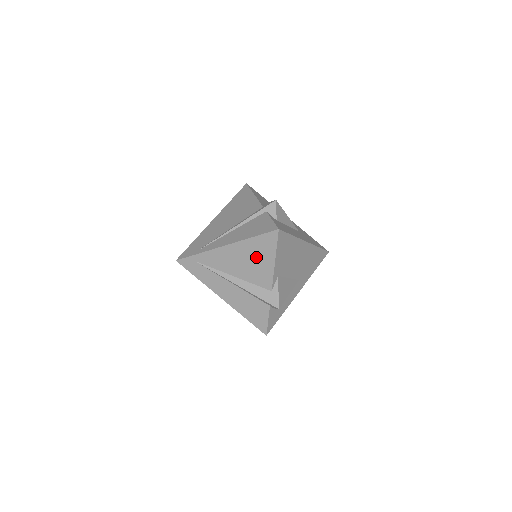
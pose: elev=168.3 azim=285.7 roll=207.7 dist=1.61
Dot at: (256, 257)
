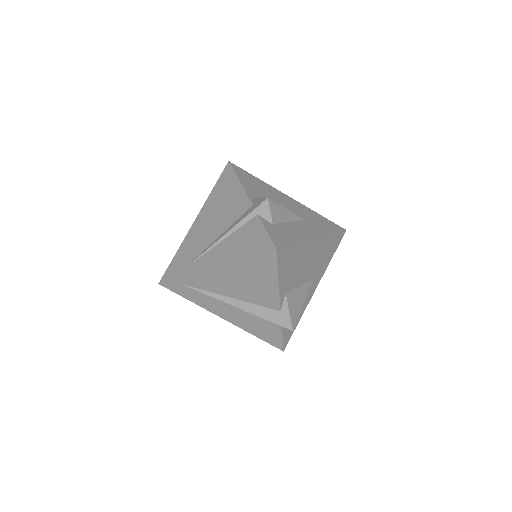
Dot at: (254, 278)
